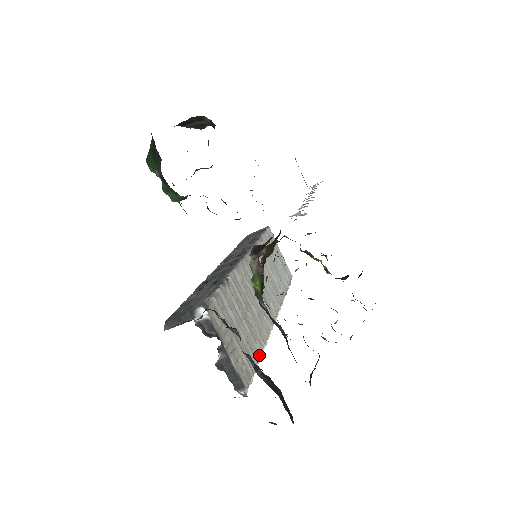
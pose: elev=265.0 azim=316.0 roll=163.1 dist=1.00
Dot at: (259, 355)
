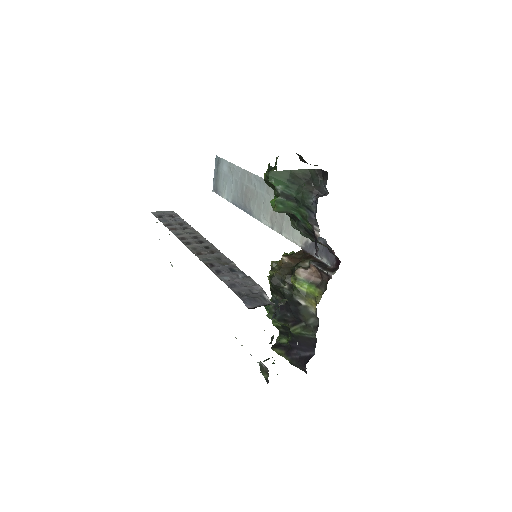
Dot at: occluded
